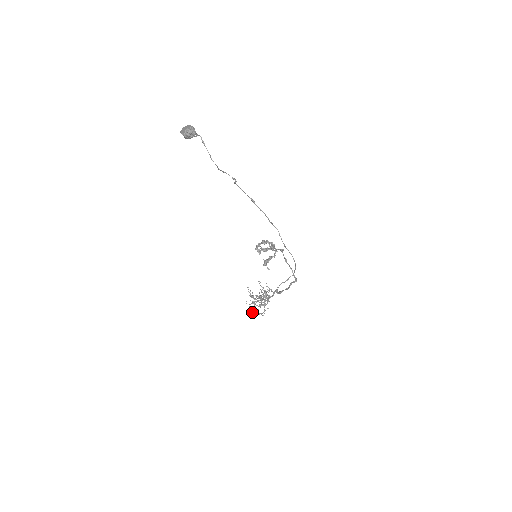
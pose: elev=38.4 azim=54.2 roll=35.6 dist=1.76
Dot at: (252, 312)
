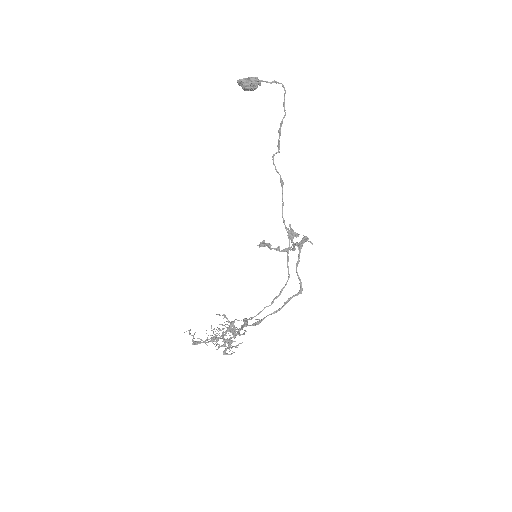
Dot at: (228, 339)
